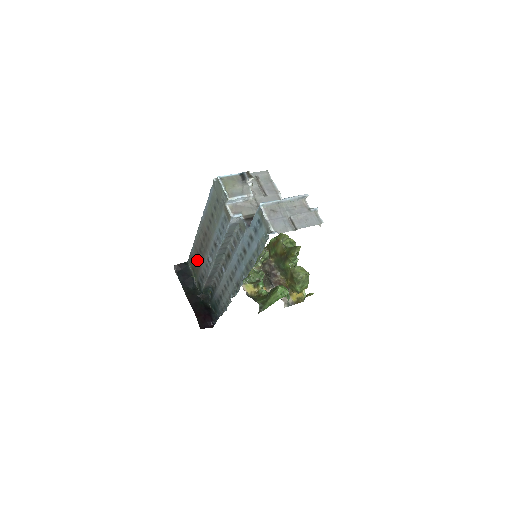
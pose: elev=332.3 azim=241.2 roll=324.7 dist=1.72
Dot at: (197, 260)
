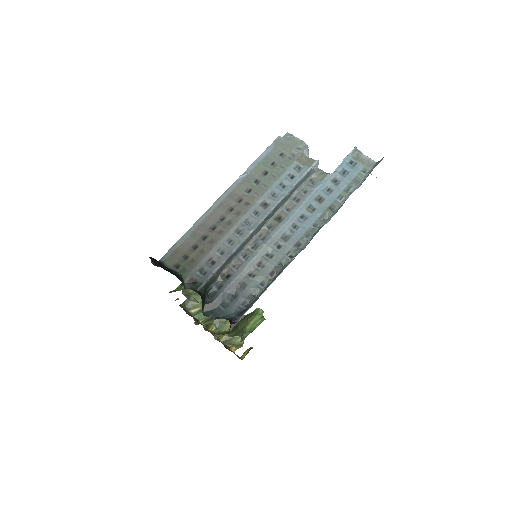
Dot at: (198, 245)
